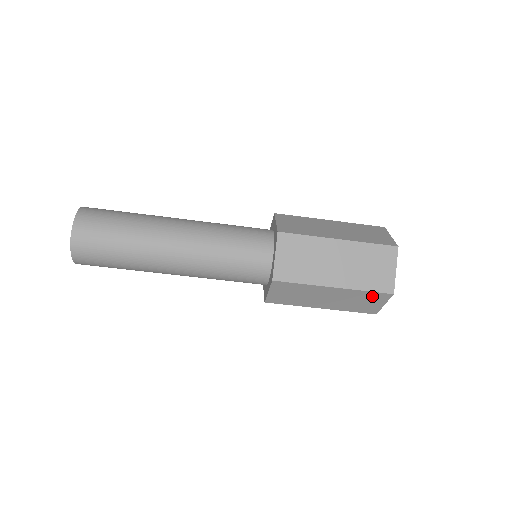
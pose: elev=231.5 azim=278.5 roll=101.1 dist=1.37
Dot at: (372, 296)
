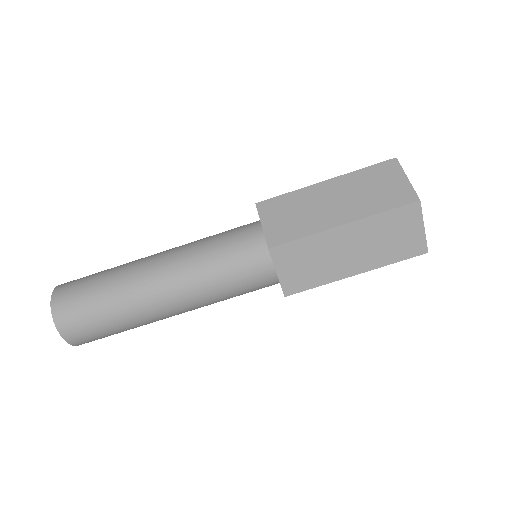
Dot at: occluded
